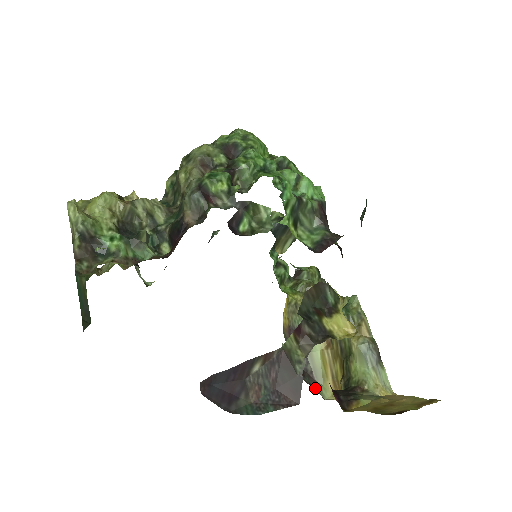
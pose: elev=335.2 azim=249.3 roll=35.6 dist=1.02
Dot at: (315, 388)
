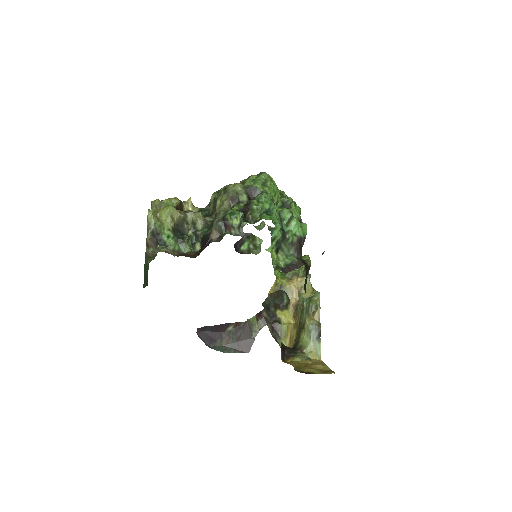
Dot at: (277, 341)
